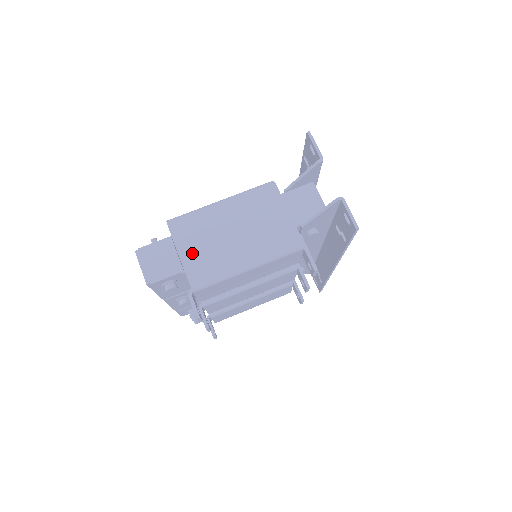
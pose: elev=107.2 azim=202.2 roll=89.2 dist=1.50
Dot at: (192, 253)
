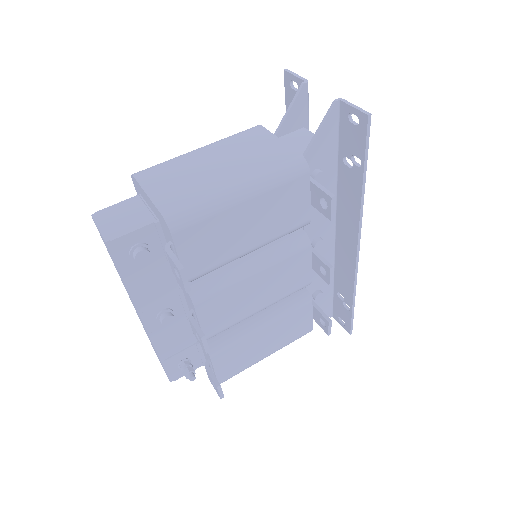
Dot at: (165, 191)
